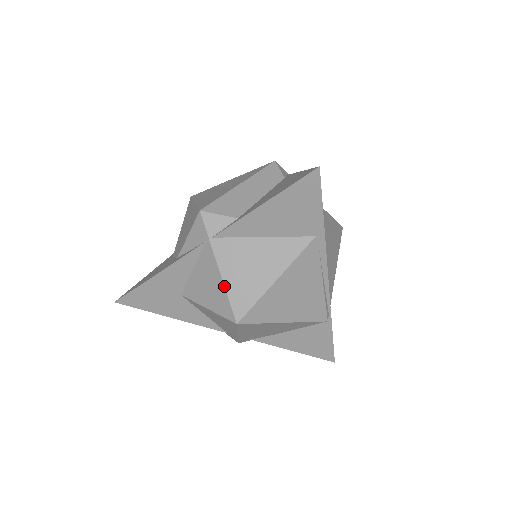
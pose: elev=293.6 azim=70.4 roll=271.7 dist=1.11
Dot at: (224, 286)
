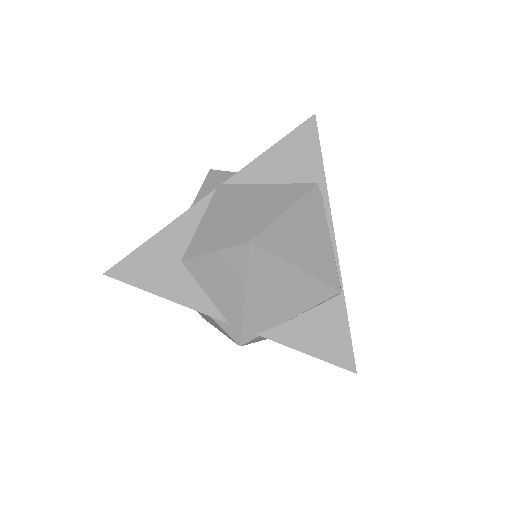
Dot at: (235, 214)
